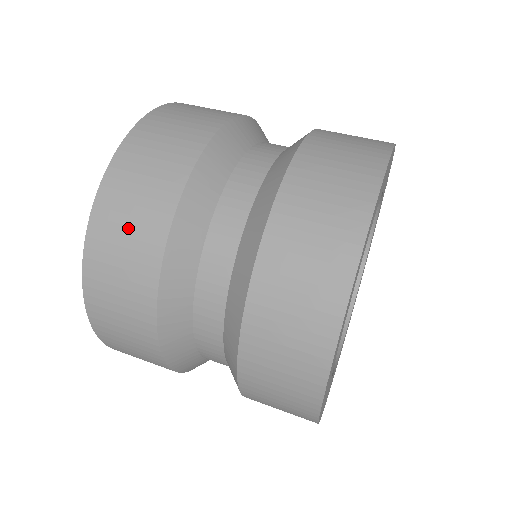
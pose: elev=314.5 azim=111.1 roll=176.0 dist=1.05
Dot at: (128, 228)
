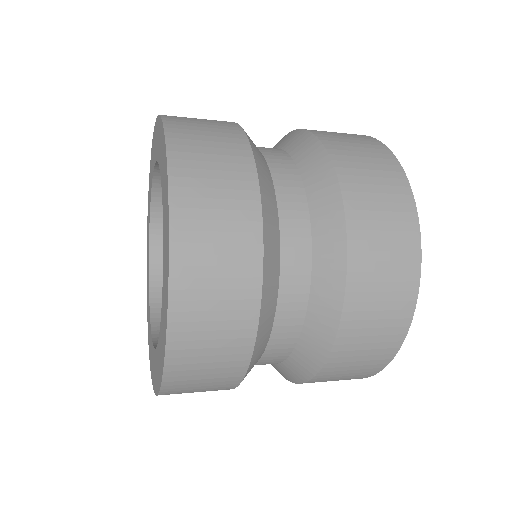
Dot at: (201, 120)
